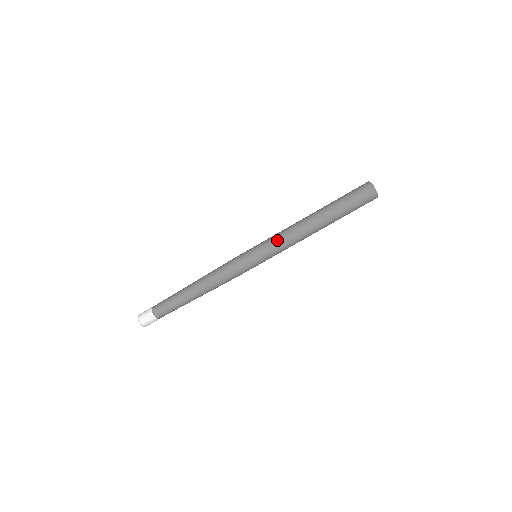
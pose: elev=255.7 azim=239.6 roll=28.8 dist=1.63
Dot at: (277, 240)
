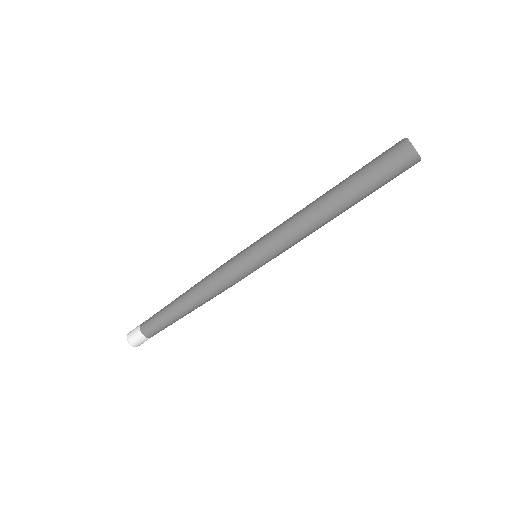
Dot at: (278, 234)
